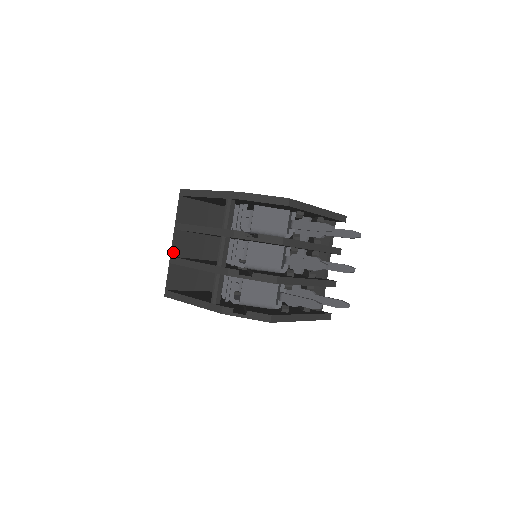
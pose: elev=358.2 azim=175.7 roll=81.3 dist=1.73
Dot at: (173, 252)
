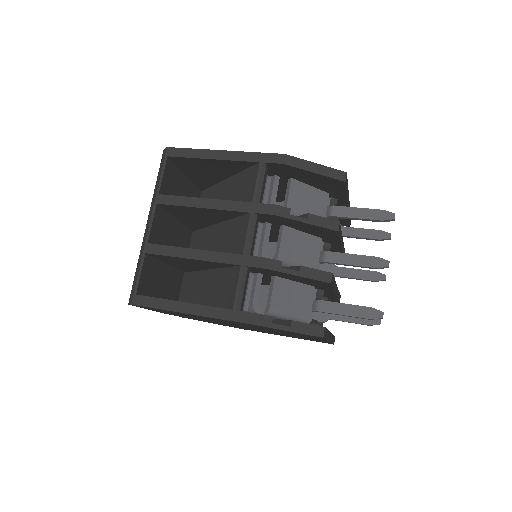
Dot at: (150, 237)
